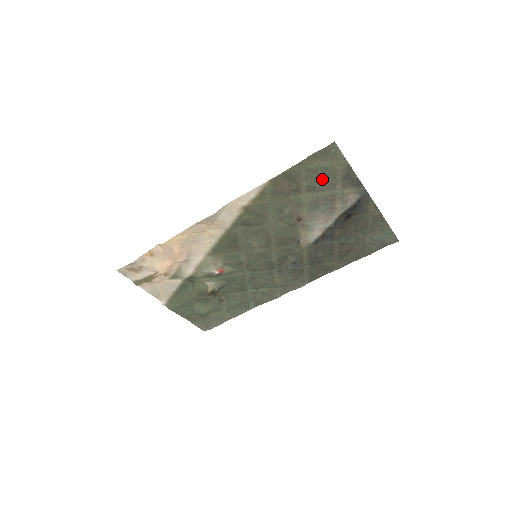
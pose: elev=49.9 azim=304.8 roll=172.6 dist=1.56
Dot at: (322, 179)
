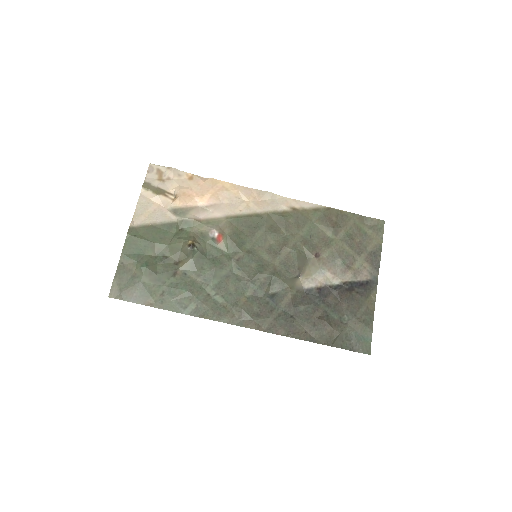
Dot at: (357, 240)
